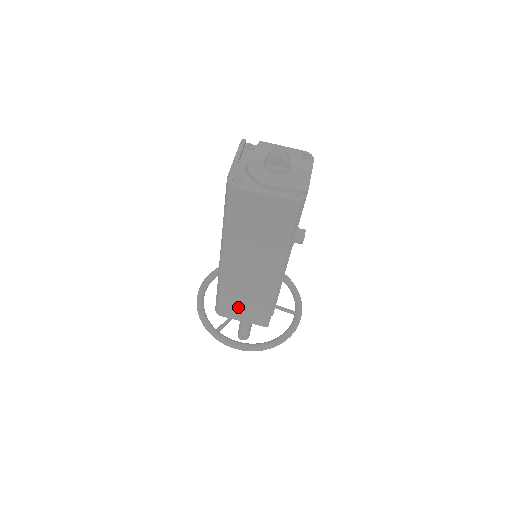
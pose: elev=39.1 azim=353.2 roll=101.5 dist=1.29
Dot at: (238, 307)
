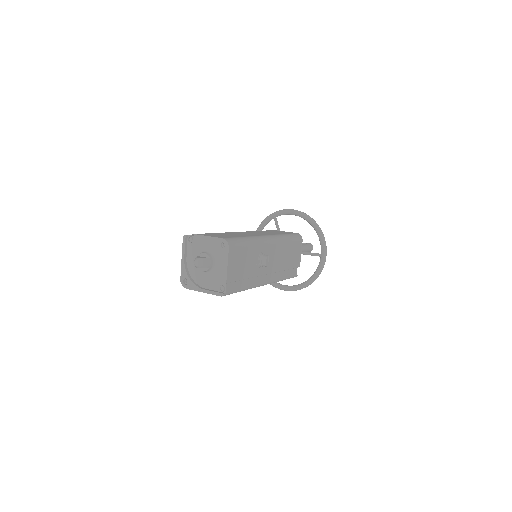
Dot at: occluded
